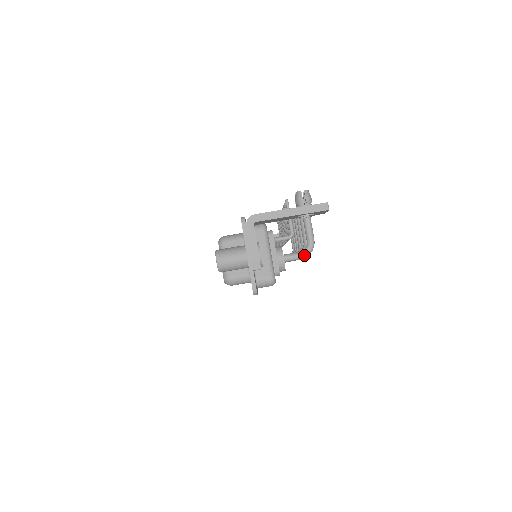
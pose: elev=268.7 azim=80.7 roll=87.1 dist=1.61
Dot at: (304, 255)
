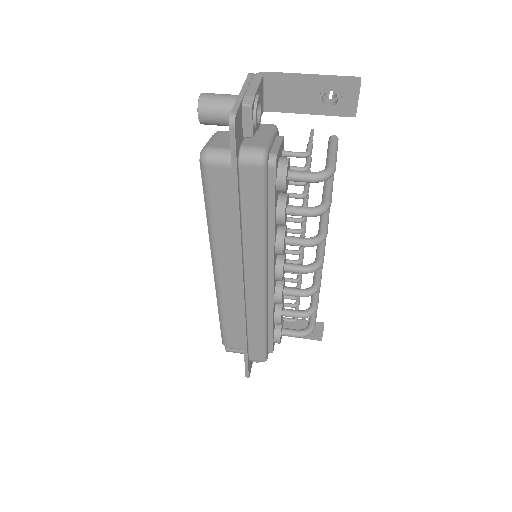
Dot at: (317, 174)
